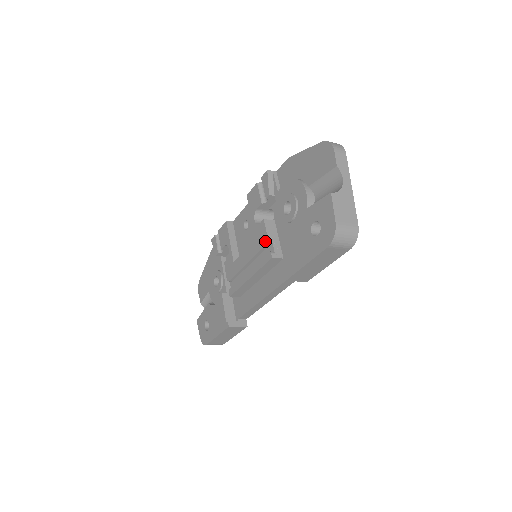
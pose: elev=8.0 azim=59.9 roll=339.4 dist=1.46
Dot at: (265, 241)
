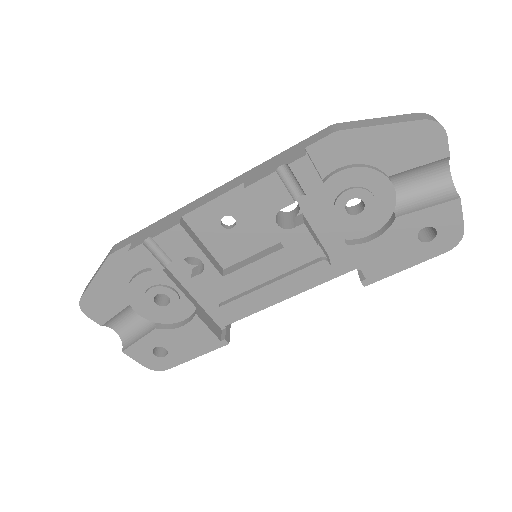
Dot at: (312, 249)
